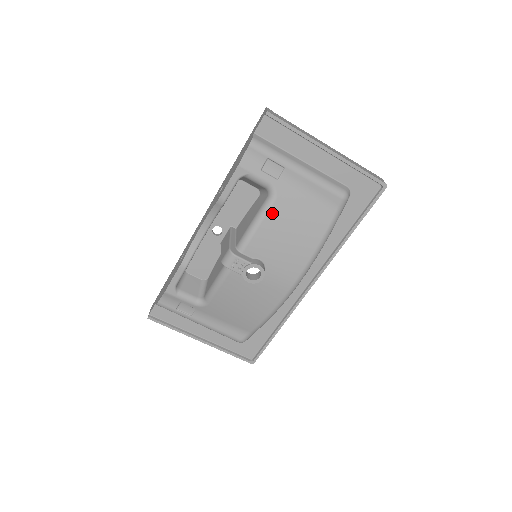
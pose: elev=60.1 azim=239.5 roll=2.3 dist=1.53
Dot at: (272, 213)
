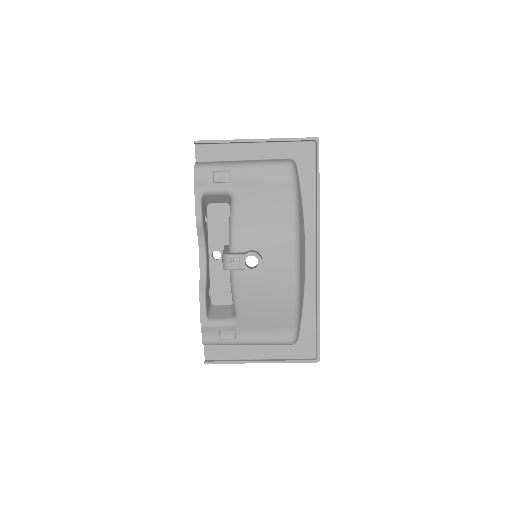
Dot at: (240, 208)
